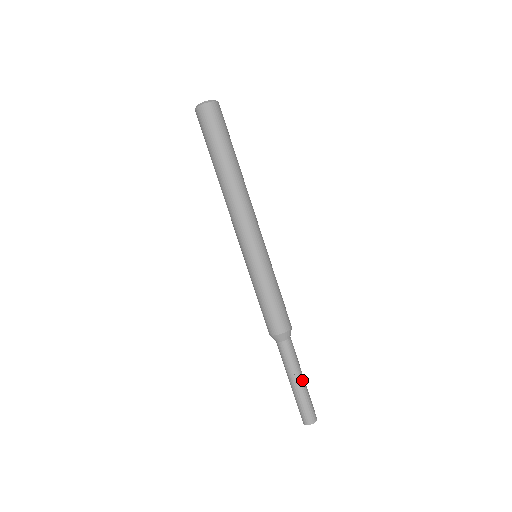
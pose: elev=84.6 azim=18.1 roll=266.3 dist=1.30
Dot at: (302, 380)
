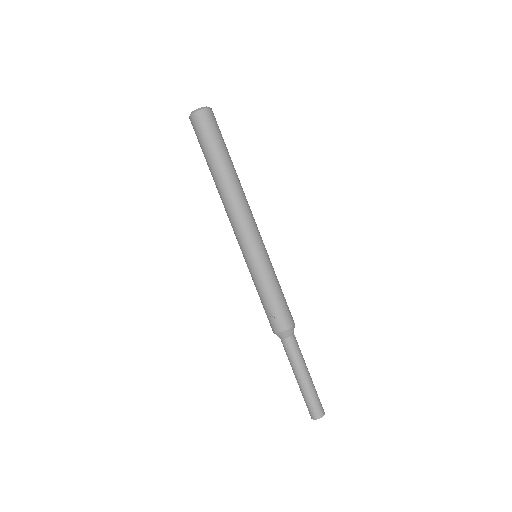
Dot at: occluded
